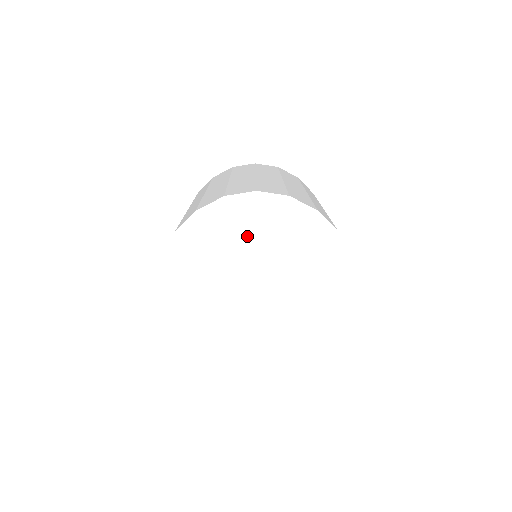
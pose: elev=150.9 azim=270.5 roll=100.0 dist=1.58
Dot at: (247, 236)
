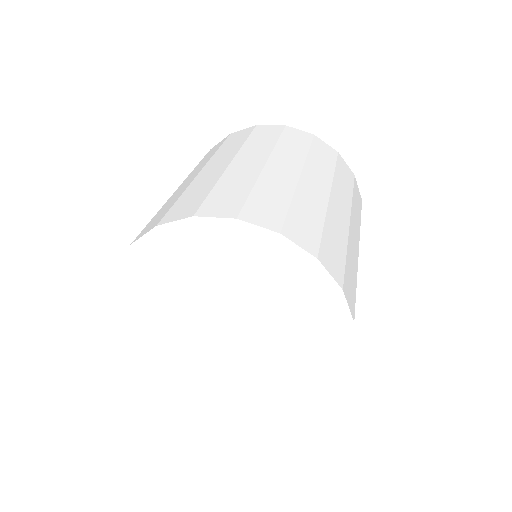
Dot at: (220, 268)
